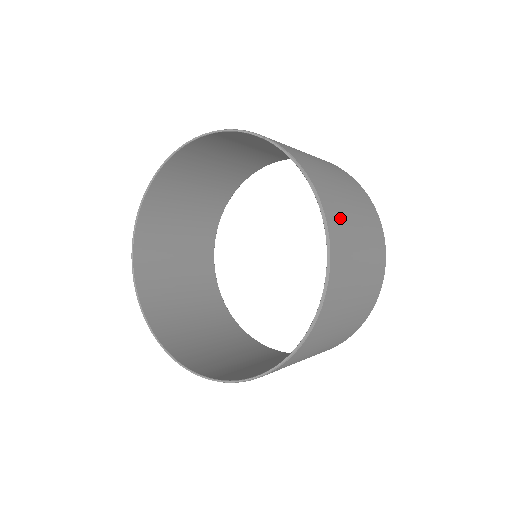
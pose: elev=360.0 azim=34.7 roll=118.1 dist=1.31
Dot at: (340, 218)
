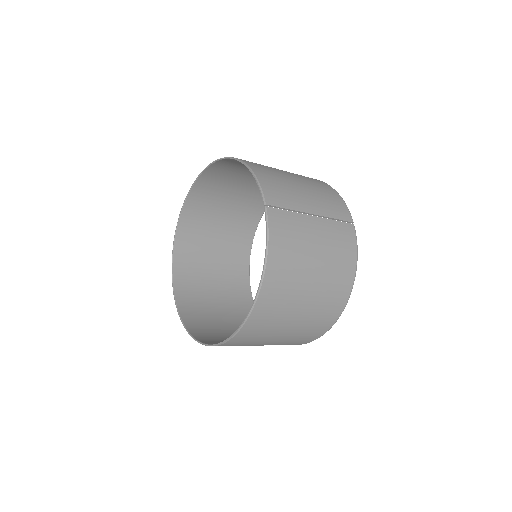
Dot at: (282, 292)
